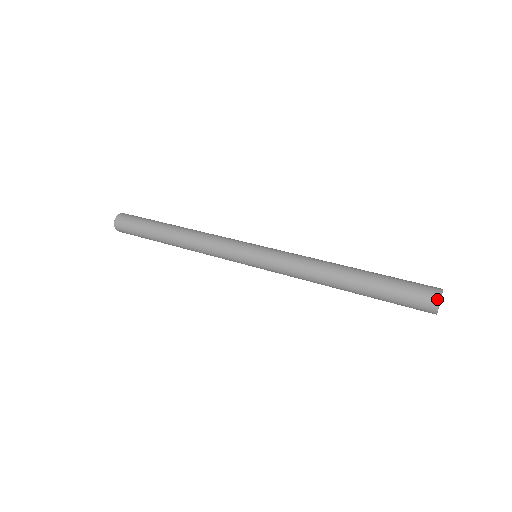
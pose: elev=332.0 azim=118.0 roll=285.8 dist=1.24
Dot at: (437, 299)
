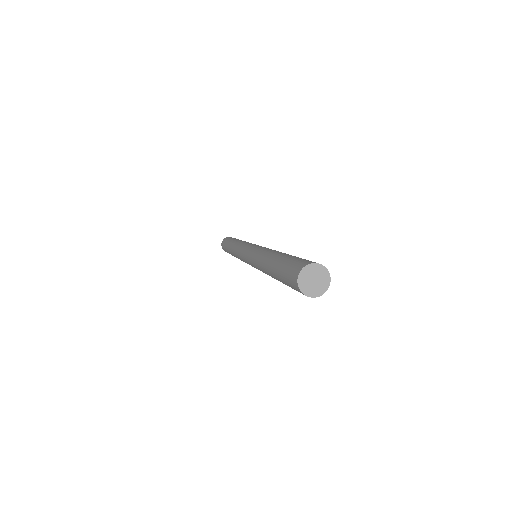
Dot at: (296, 277)
